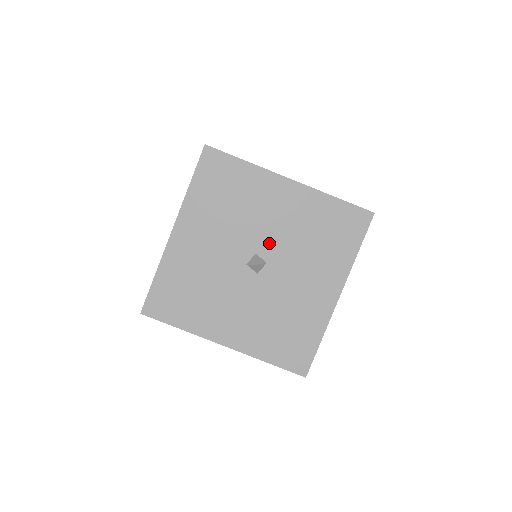
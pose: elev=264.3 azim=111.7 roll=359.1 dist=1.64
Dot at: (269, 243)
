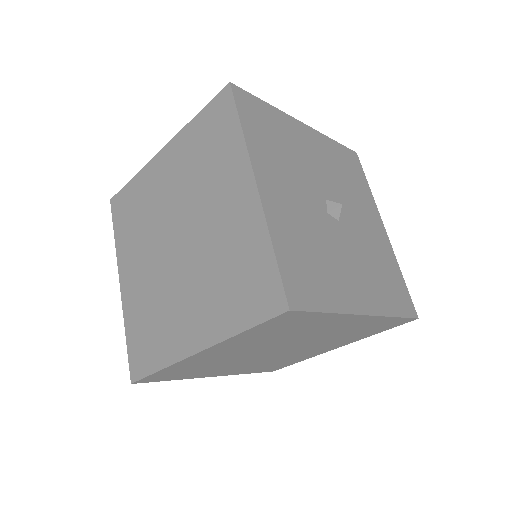
Dot at: (349, 220)
